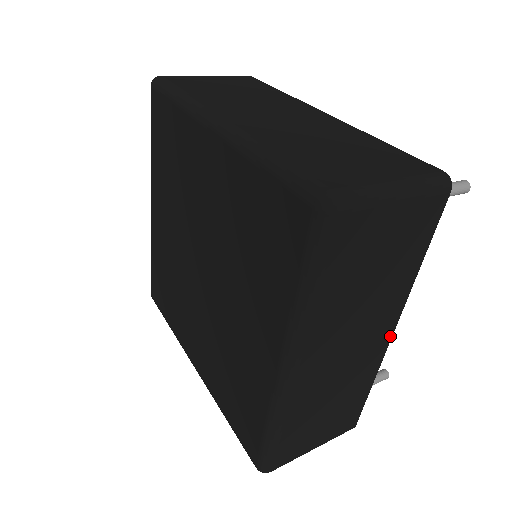
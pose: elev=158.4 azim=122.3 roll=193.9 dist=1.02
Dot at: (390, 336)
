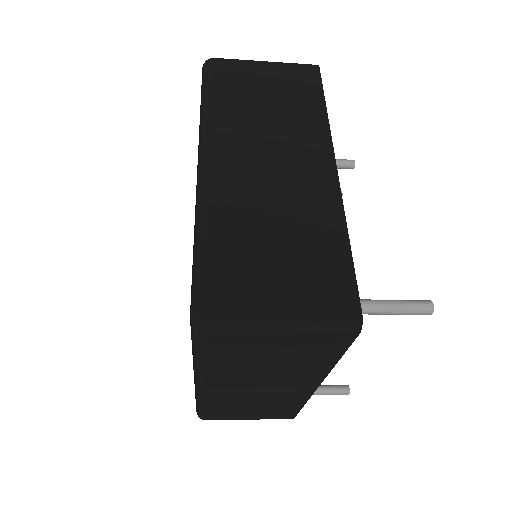
Dot at: (314, 389)
